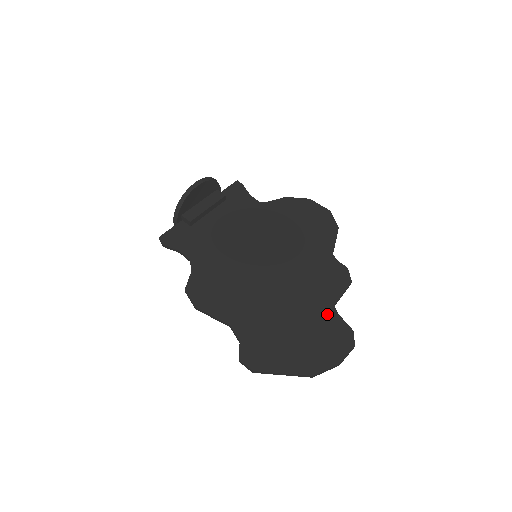
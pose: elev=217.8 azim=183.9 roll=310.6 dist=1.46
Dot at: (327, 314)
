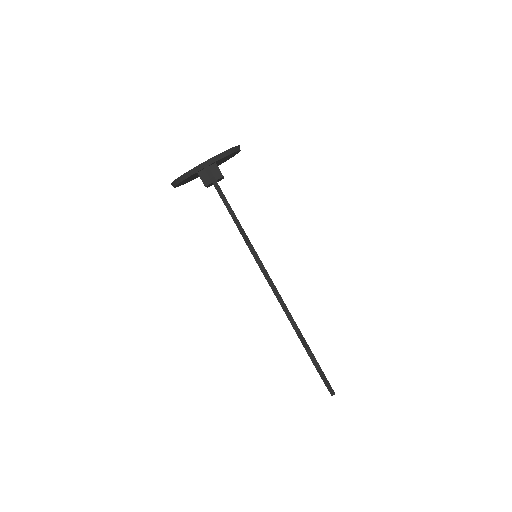
Dot at: occluded
